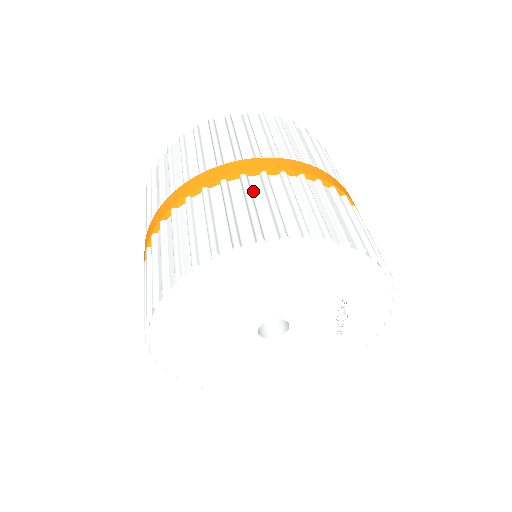
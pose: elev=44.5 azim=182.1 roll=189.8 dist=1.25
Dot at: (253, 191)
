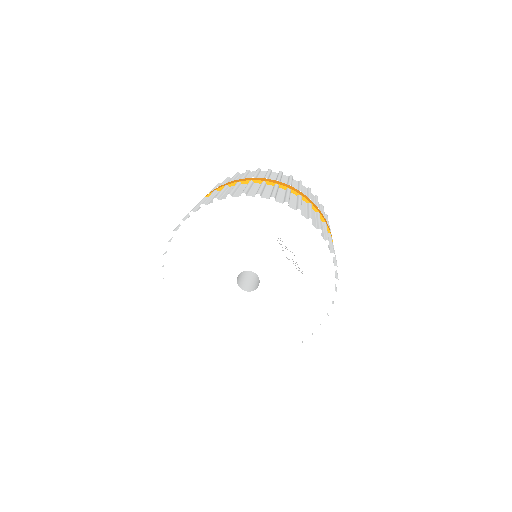
Dot at: occluded
